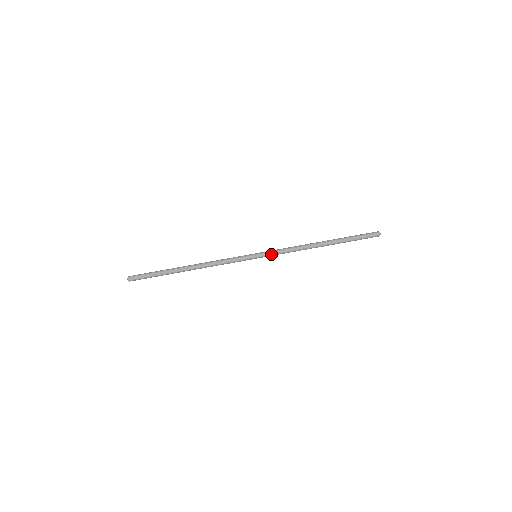
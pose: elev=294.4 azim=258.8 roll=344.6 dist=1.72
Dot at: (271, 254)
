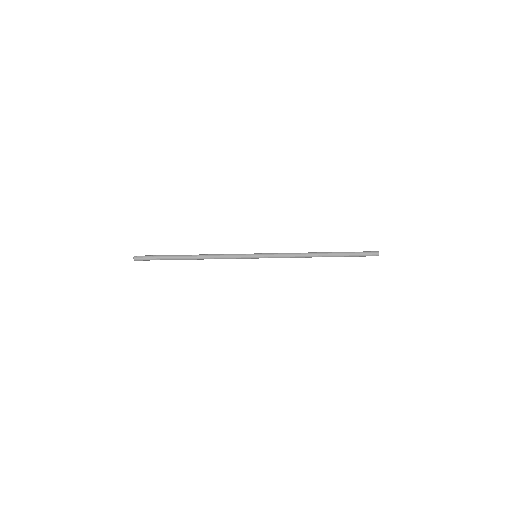
Dot at: occluded
